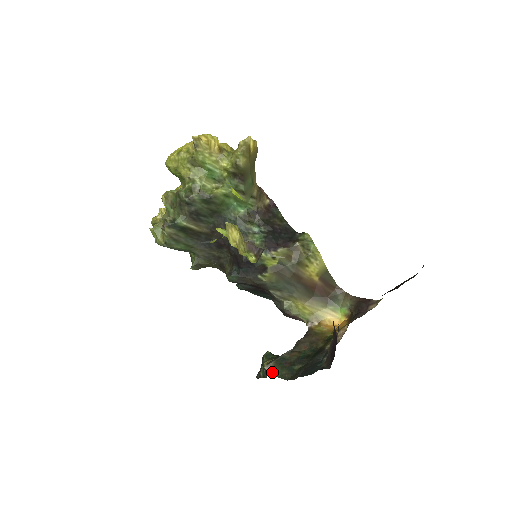
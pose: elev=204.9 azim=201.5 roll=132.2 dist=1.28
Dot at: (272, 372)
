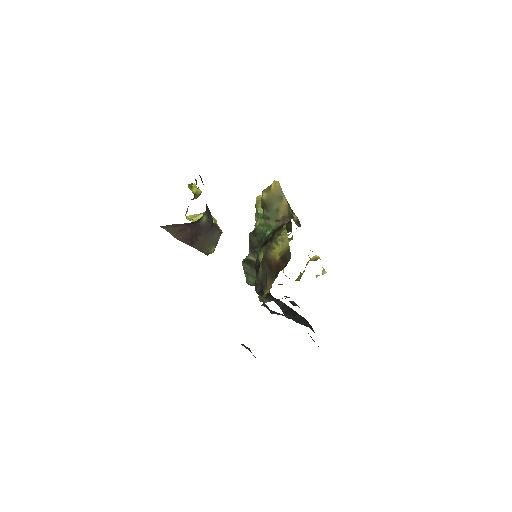
Dot at: occluded
